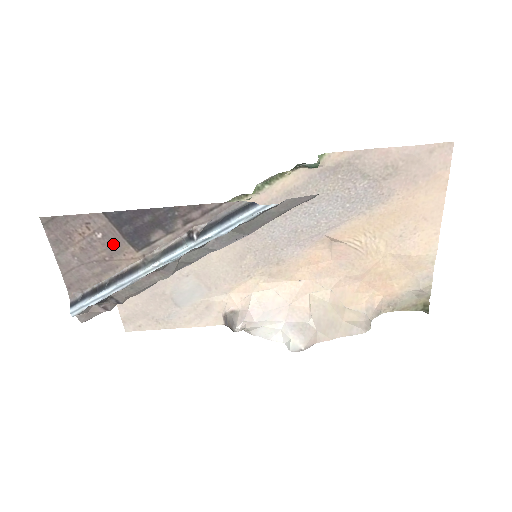
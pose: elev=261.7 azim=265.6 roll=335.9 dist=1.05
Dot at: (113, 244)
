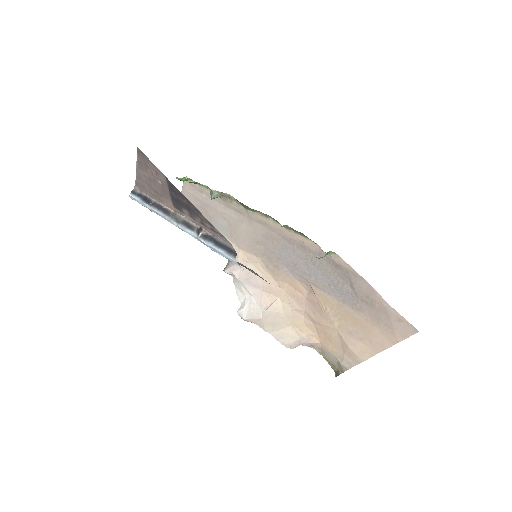
Dot at: (164, 192)
